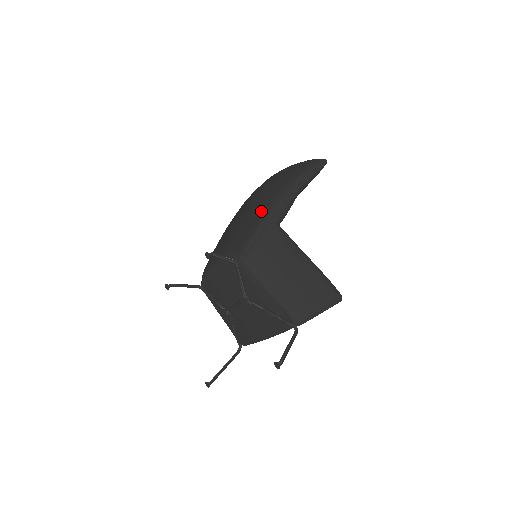
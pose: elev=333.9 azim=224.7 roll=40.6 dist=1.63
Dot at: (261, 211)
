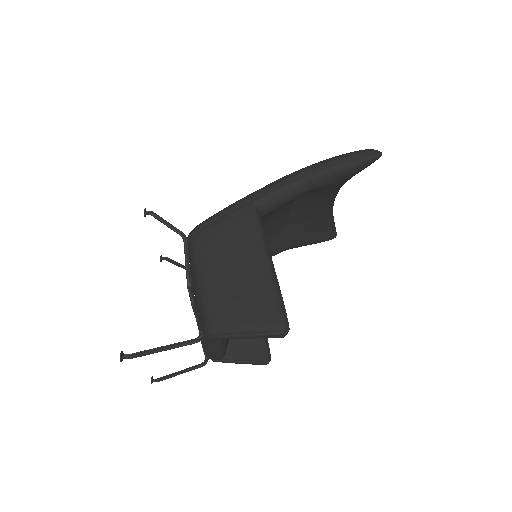
Dot at: occluded
